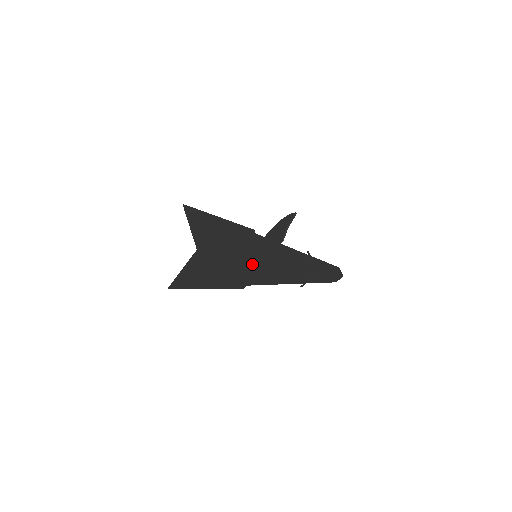
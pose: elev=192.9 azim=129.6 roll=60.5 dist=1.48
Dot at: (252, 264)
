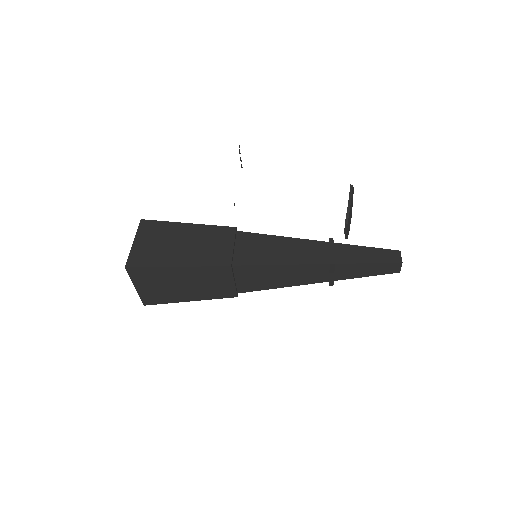
Dot at: (212, 271)
